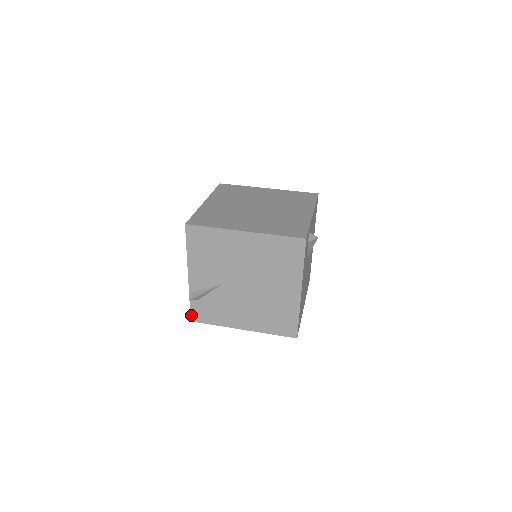
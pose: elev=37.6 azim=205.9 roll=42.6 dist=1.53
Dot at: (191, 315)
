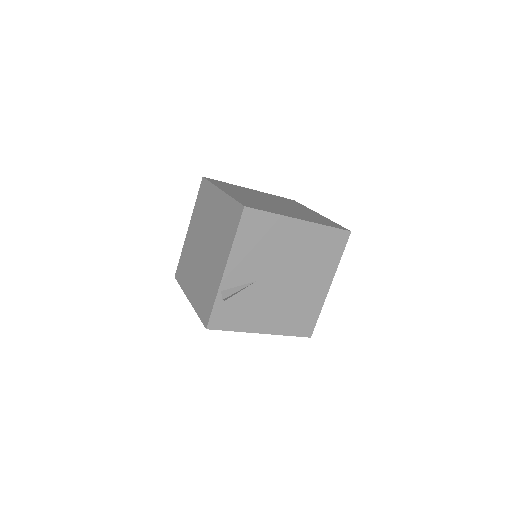
Dot at: (209, 321)
